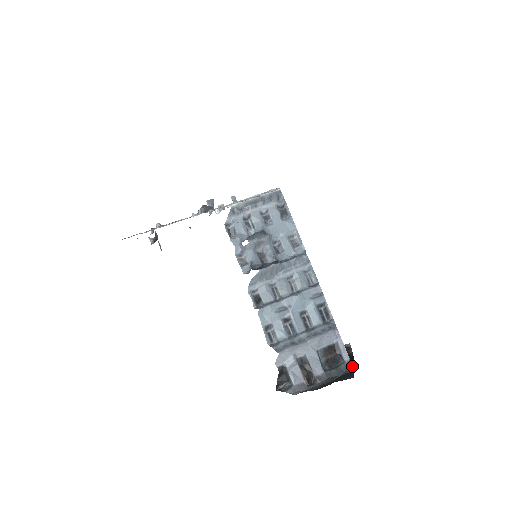
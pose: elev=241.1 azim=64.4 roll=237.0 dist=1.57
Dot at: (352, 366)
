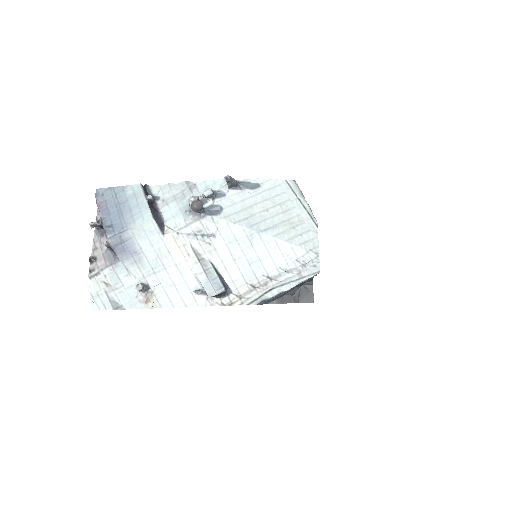
Dot at: occluded
